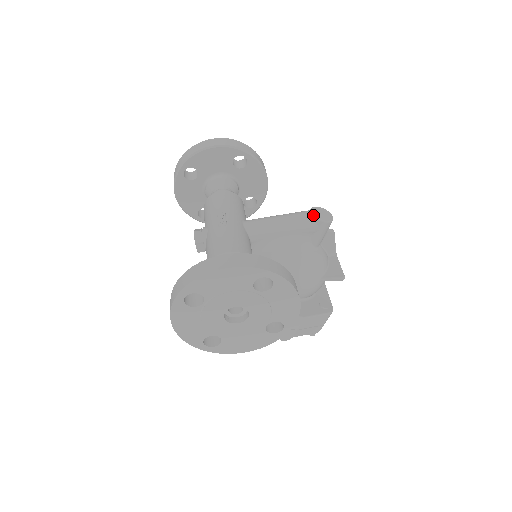
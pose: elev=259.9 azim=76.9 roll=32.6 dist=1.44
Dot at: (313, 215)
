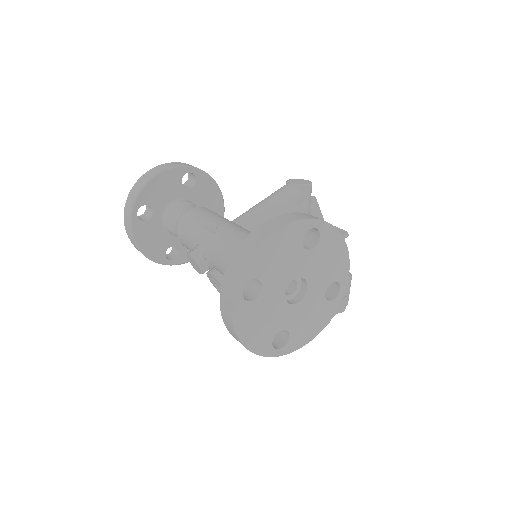
Dot at: (294, 184)
